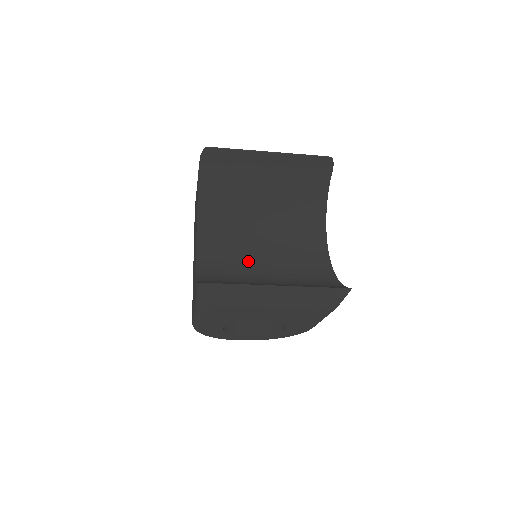
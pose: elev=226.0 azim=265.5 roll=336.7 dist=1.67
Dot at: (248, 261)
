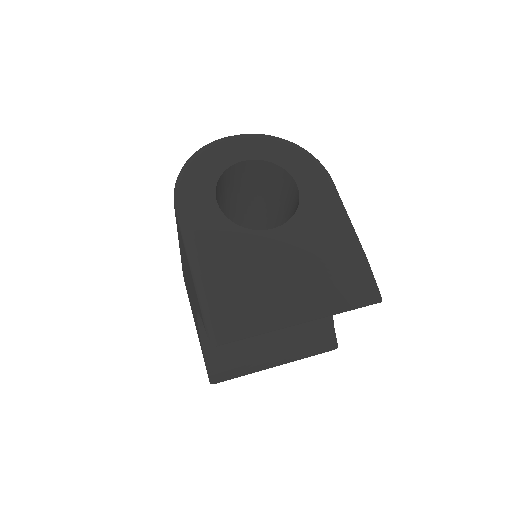
Dot at: occluded
